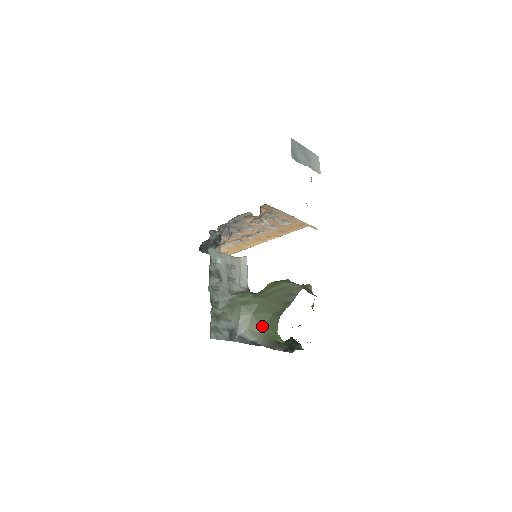
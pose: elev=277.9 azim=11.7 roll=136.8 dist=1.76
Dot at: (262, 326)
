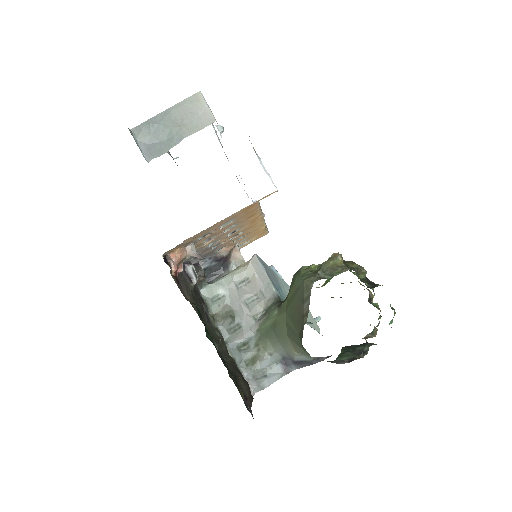
Dot at: (302, 349)
